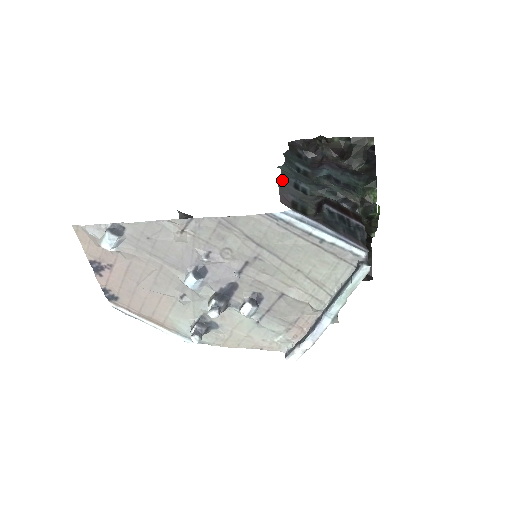
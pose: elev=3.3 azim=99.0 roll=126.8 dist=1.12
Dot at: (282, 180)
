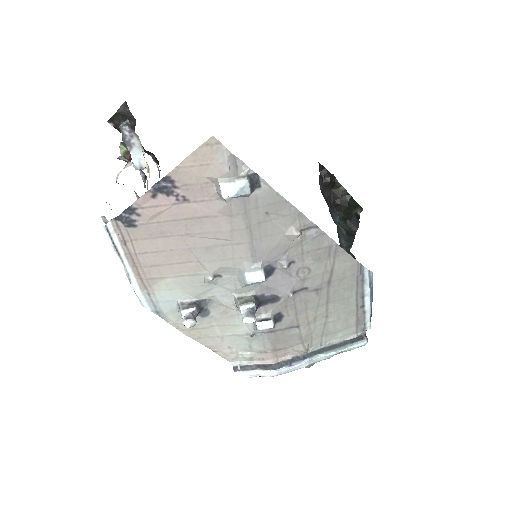
Dot at: occluded
